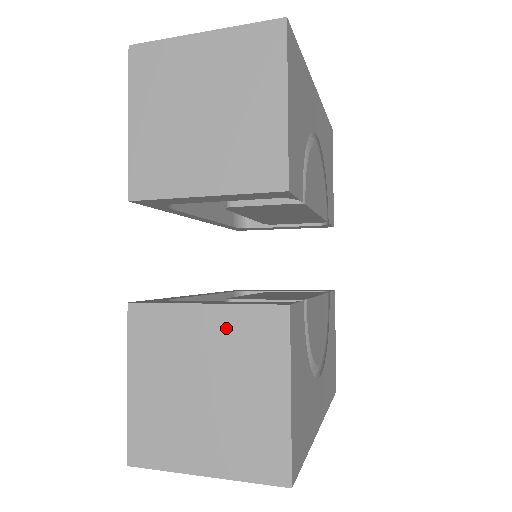
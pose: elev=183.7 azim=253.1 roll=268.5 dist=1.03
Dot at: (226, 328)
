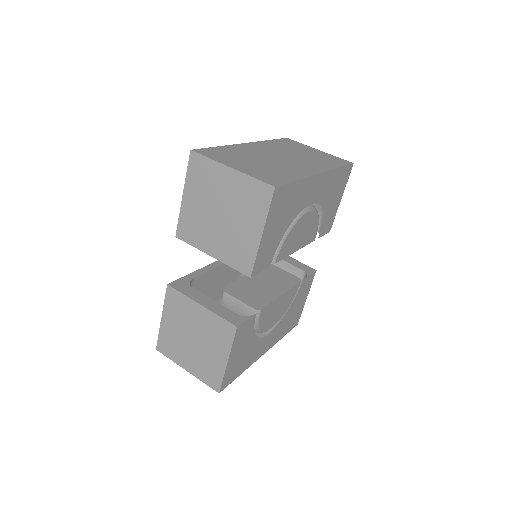
Dot at: (208, 320)
